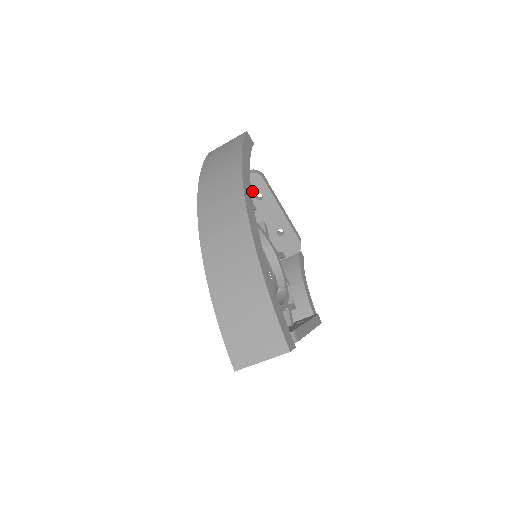
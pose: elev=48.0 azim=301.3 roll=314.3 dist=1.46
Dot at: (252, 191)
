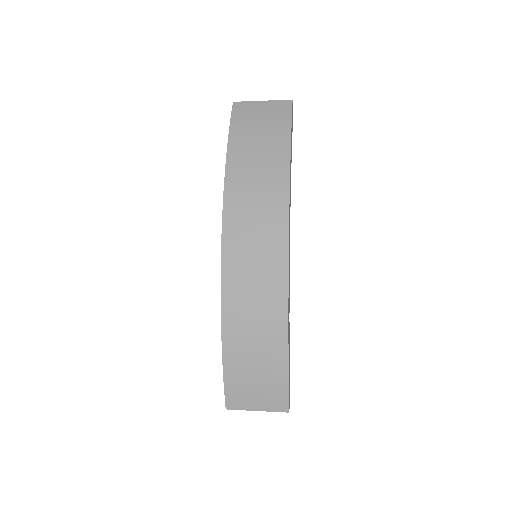
Dot at: occluded
